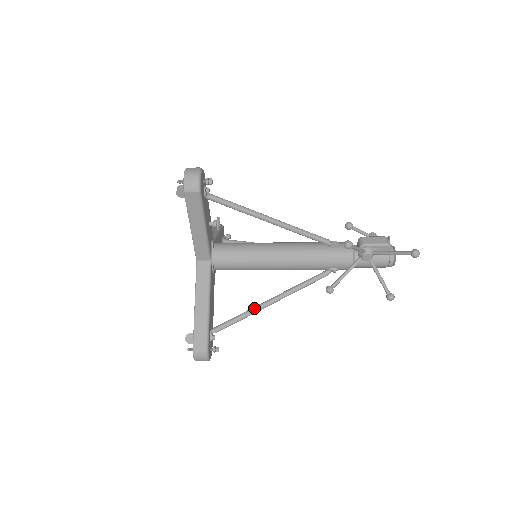
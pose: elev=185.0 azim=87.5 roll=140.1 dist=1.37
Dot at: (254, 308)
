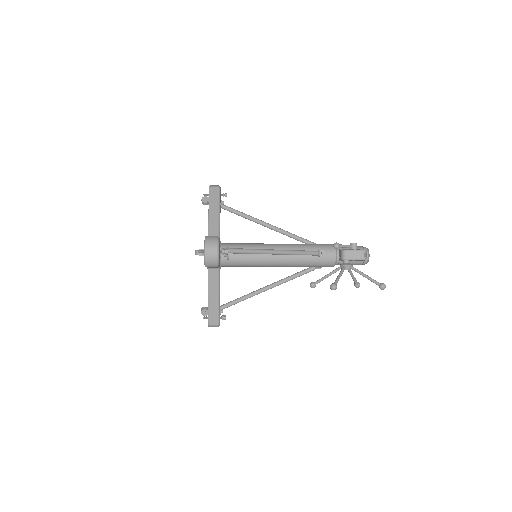
Dot at: (253, 294)
